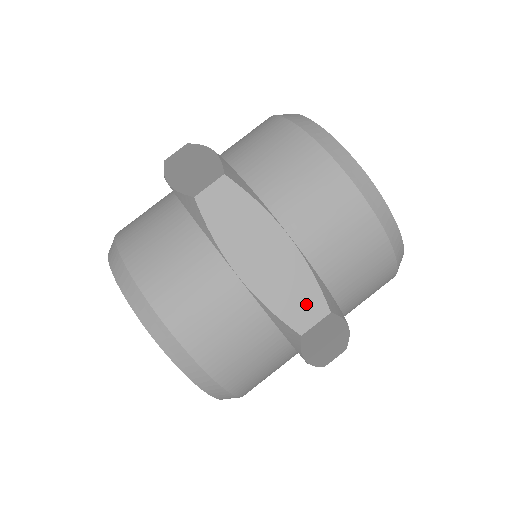
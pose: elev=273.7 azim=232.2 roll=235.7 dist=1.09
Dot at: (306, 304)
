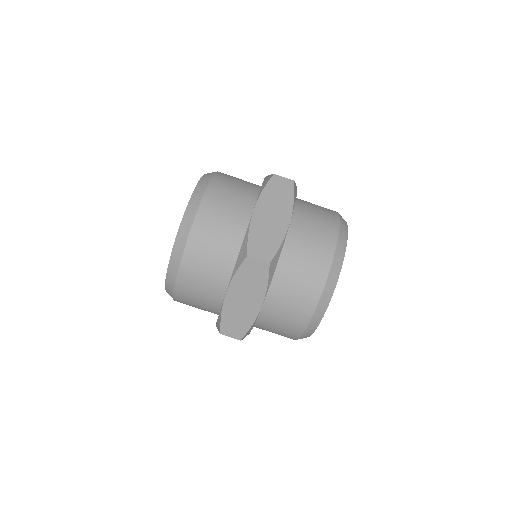
Dot at: (236, 329)
